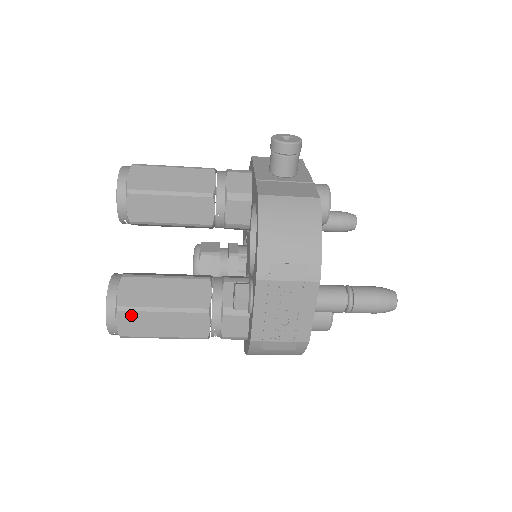
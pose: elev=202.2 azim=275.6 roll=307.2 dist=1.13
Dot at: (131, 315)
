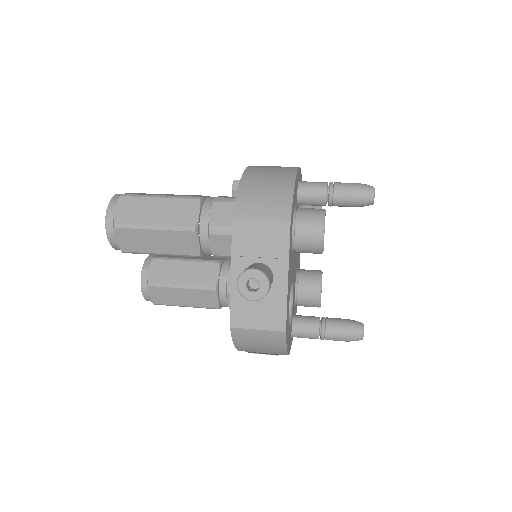
Dot at: occluded
